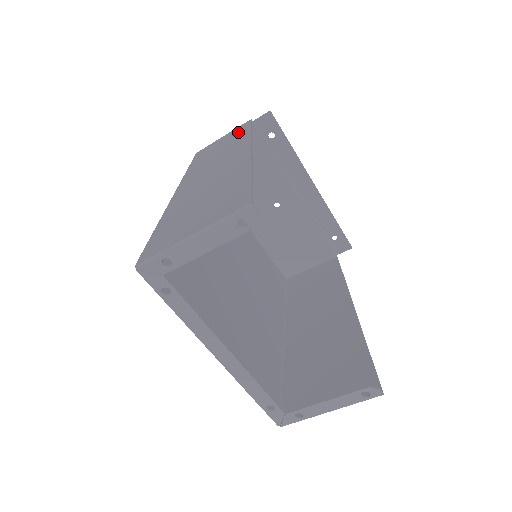
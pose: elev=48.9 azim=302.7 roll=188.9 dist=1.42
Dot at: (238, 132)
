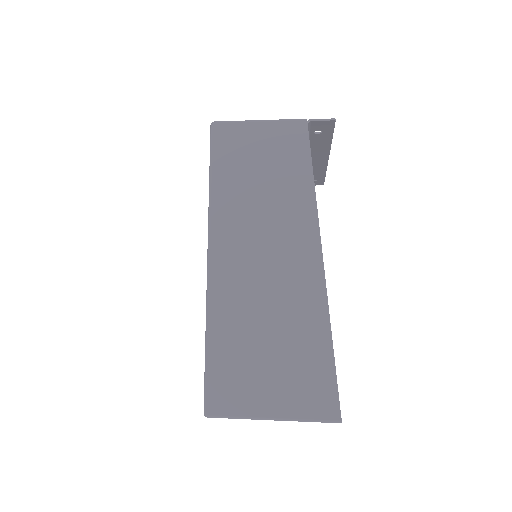
Dot at: (290, 151)
